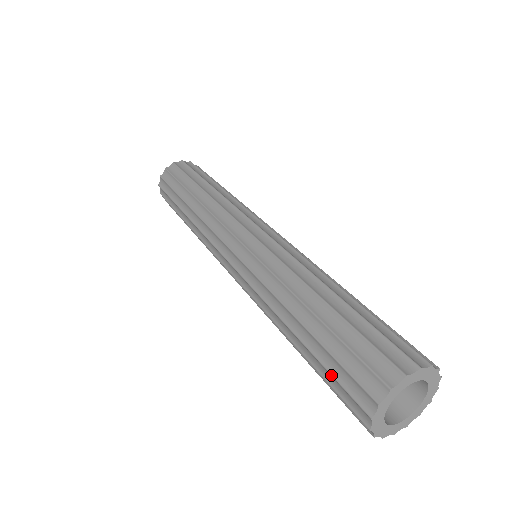
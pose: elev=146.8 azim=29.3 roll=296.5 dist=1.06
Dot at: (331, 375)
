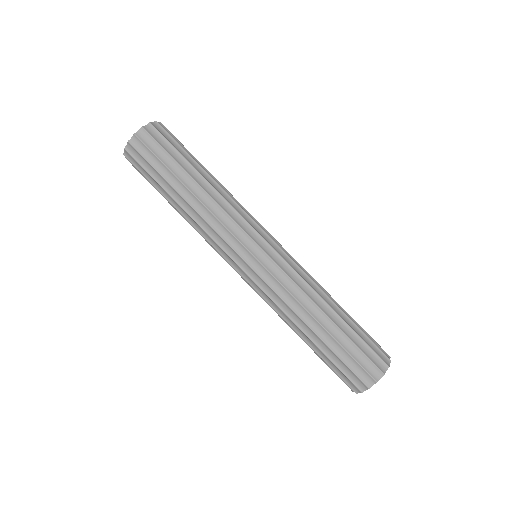
Dot at: (337, 368)
